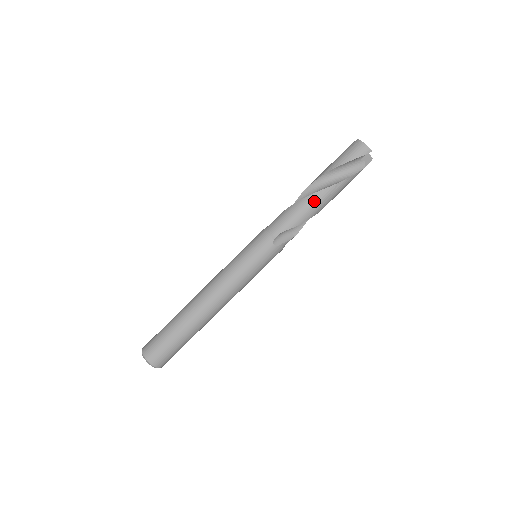
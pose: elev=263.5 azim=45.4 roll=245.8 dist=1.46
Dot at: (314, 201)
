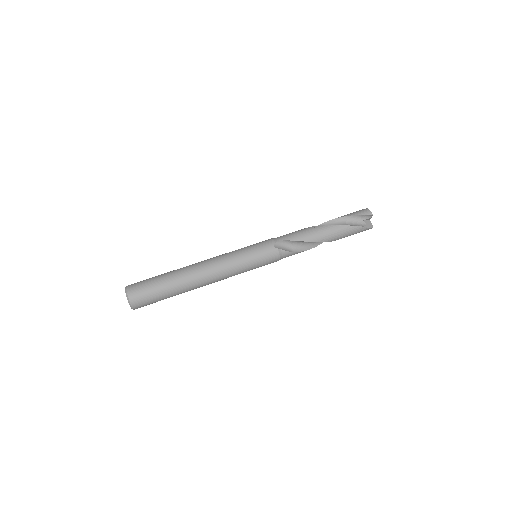
Dot at: (317, 229)
